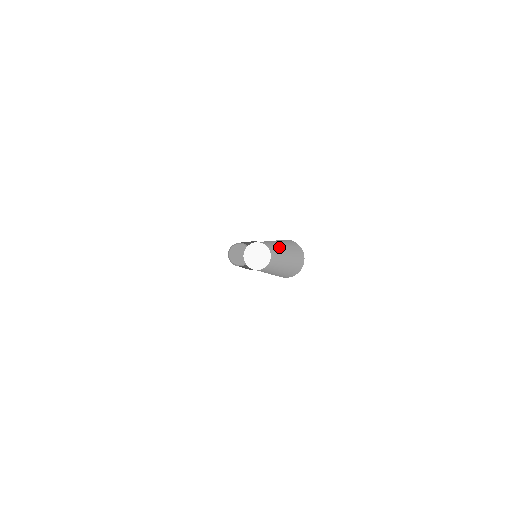
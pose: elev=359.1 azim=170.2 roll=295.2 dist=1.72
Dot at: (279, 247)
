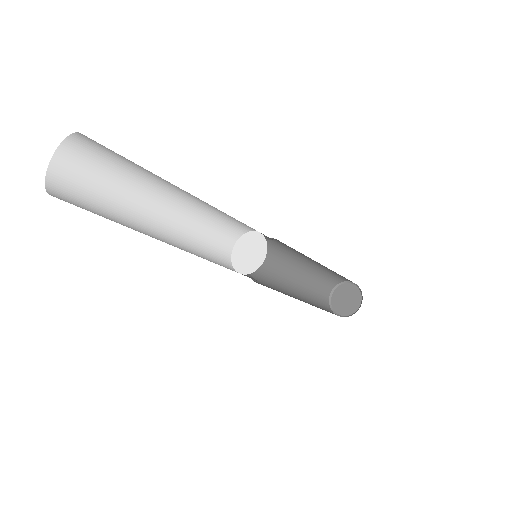
Dot at: occluded
